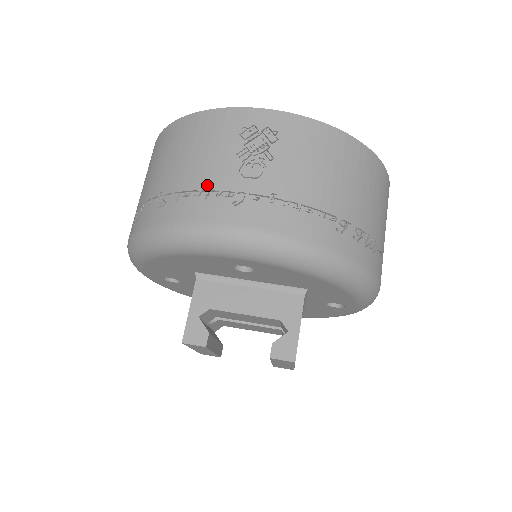
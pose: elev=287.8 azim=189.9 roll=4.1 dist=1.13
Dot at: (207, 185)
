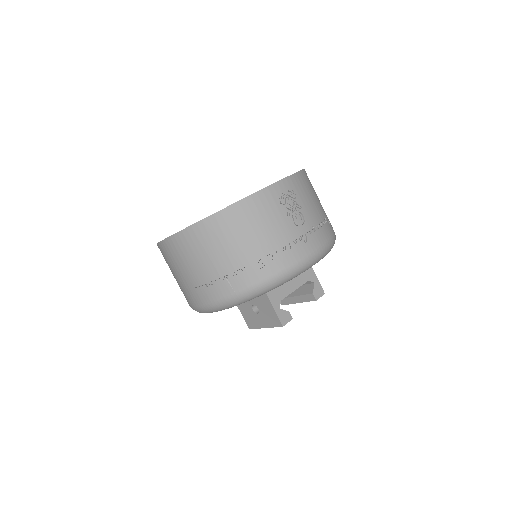
Dot at: (285, 241)
